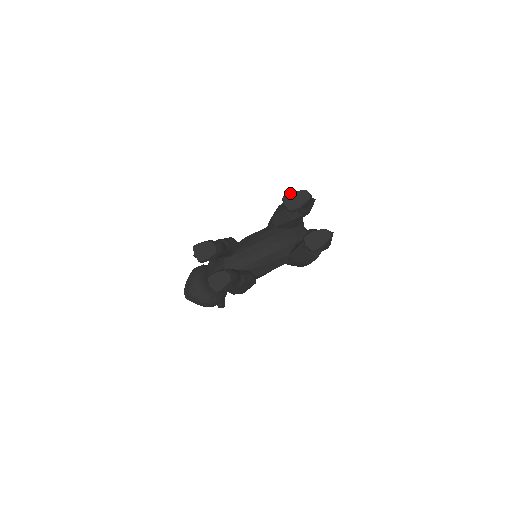
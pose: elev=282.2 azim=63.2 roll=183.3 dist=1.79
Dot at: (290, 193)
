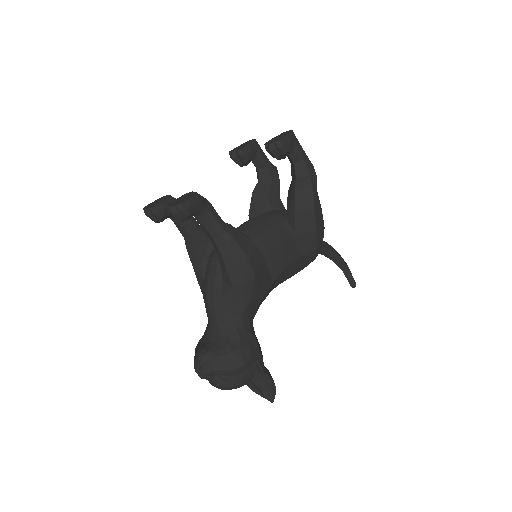
Dot at: (234, 149)
